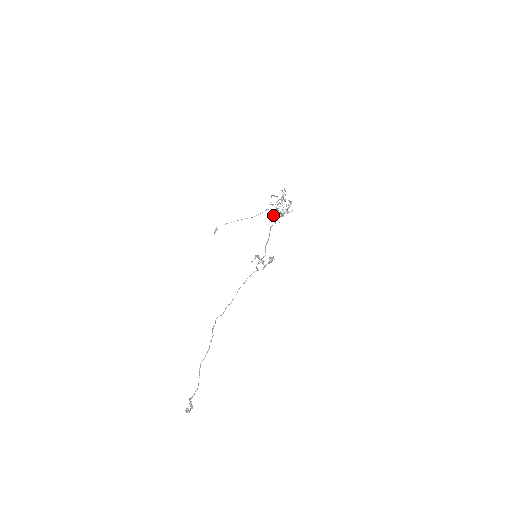
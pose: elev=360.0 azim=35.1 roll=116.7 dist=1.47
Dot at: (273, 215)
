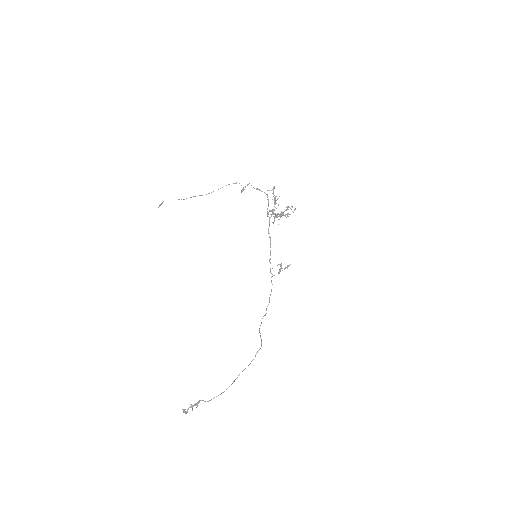
Dot at: occluded
